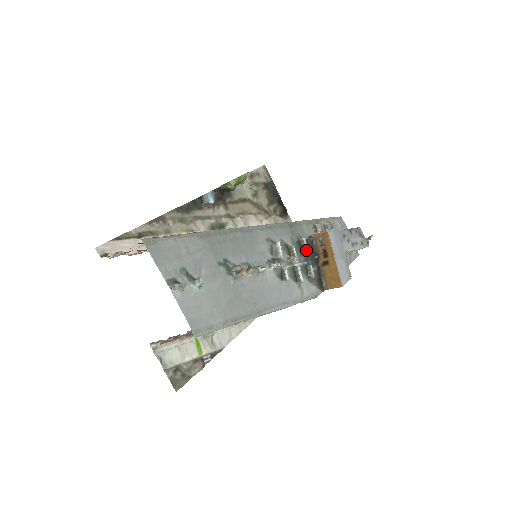
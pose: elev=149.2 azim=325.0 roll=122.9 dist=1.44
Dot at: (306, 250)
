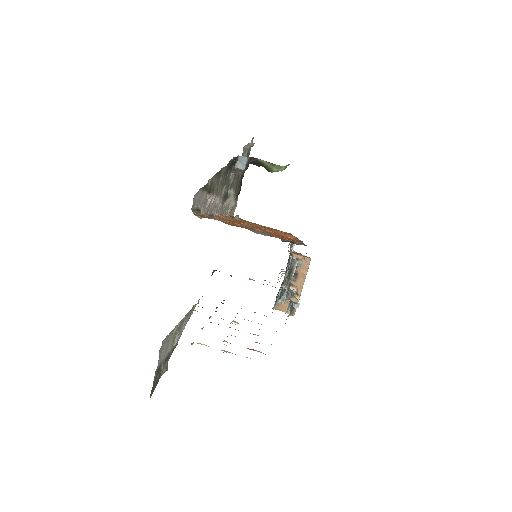
Dot at: occluded
